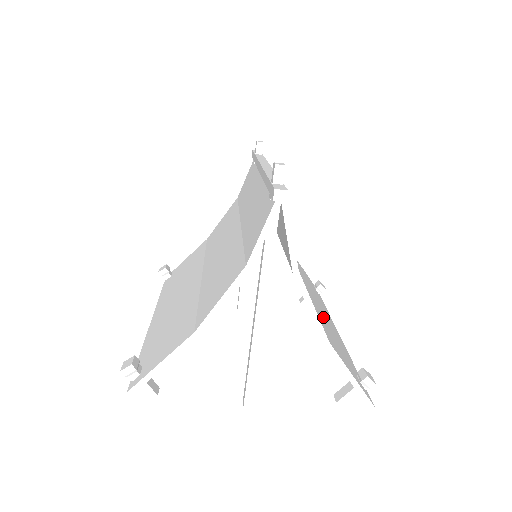
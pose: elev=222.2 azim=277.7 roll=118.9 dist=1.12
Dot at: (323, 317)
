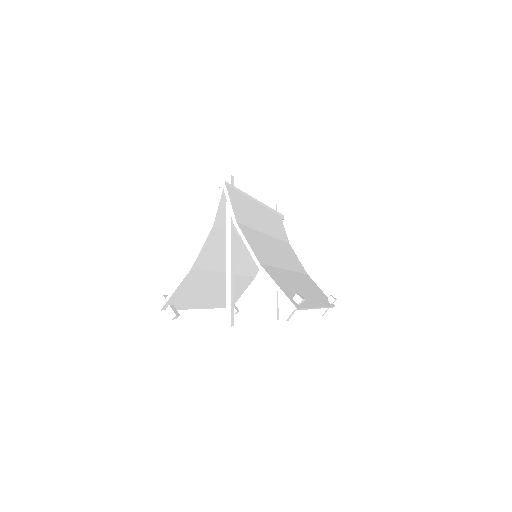
Dot at: (290, 280)
